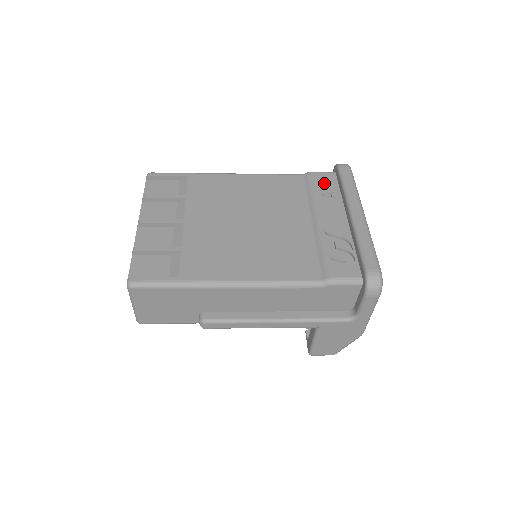
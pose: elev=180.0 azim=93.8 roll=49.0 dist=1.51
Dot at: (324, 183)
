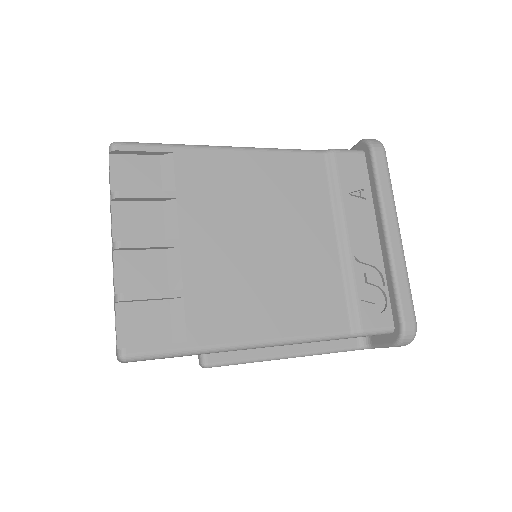
Dot at: (352, 172)
